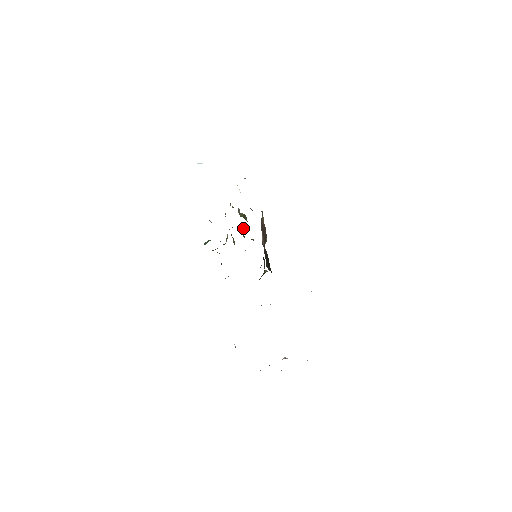
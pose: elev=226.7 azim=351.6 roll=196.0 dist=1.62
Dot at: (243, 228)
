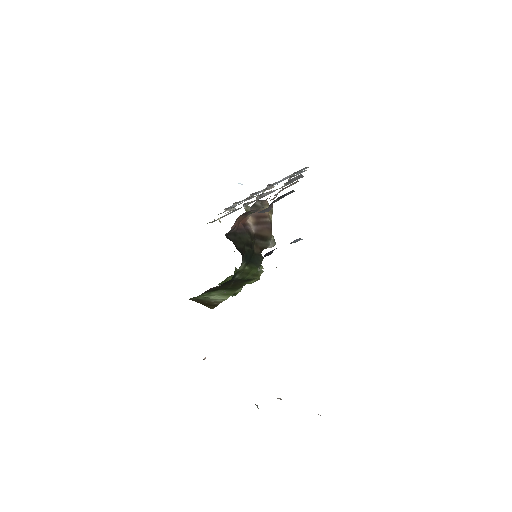
Dot at: occluded
